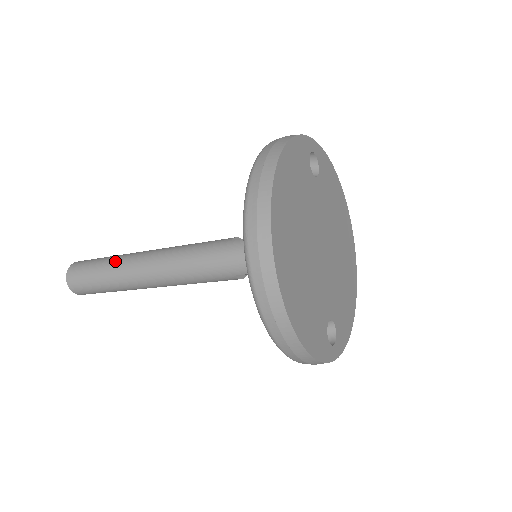
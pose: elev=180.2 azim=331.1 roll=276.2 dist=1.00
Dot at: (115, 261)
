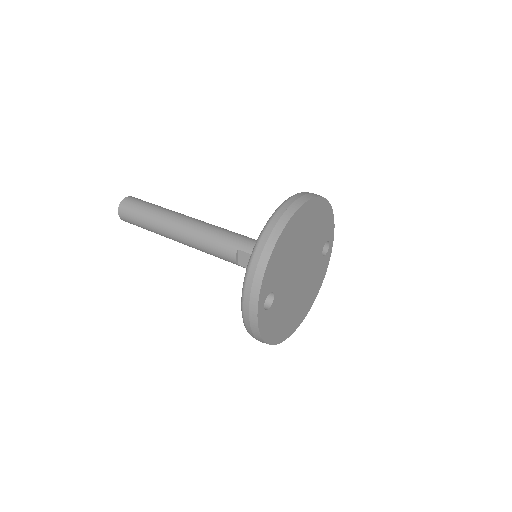
Dot at: occluded
